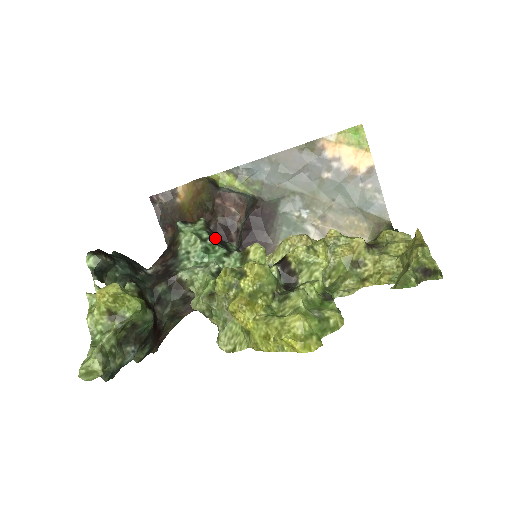
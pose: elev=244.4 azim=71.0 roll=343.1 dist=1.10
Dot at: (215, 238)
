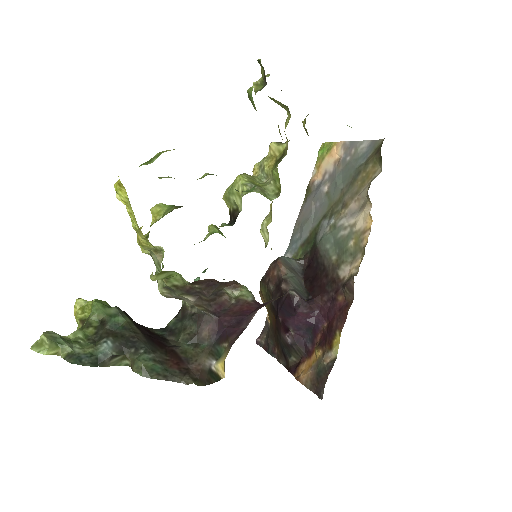
Dot at: occluded
